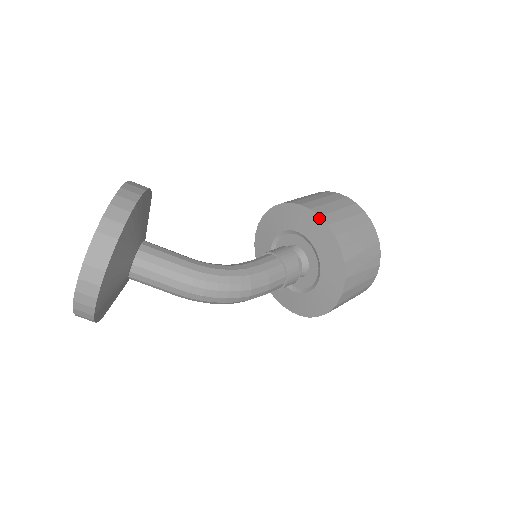
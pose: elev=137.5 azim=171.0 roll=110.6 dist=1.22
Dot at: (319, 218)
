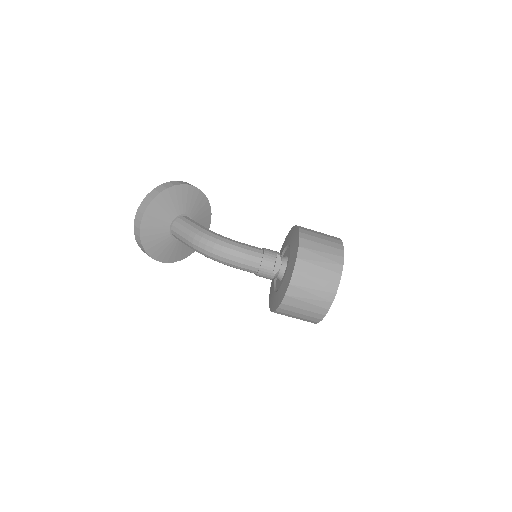
Dot at: (297, 227)
